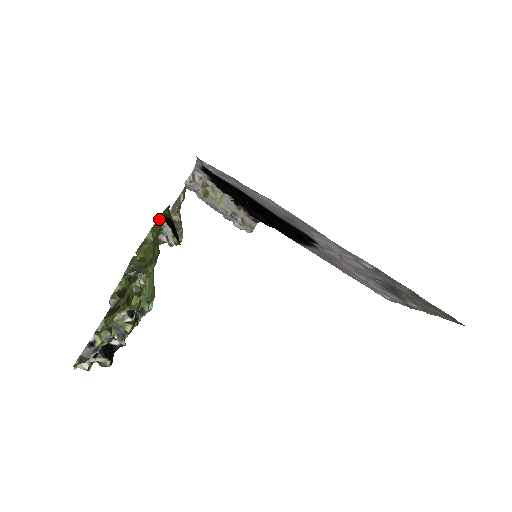
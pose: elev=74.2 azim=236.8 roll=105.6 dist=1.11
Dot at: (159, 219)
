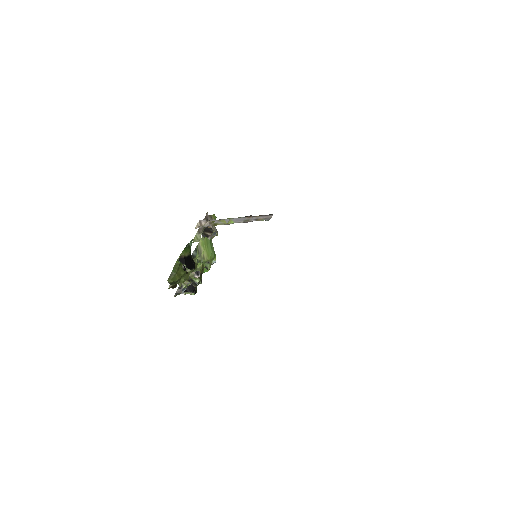
Dot at: (177, 261)
